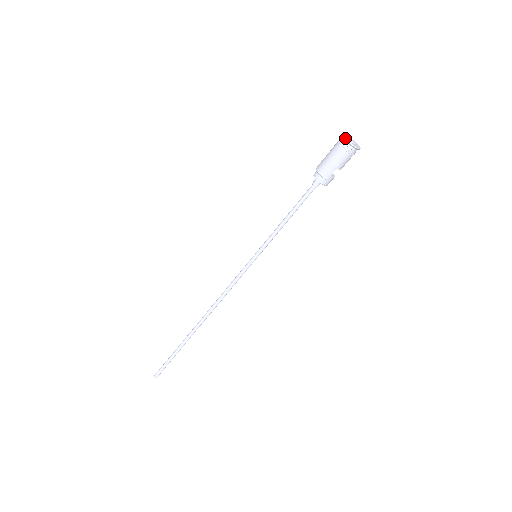
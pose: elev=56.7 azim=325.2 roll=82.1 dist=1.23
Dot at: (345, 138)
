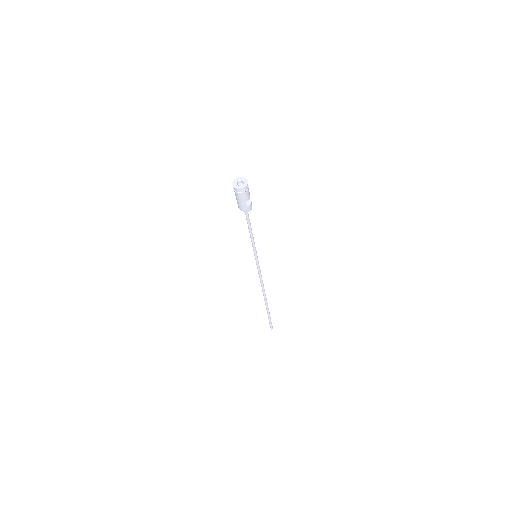
Dot at: (234, 188)
